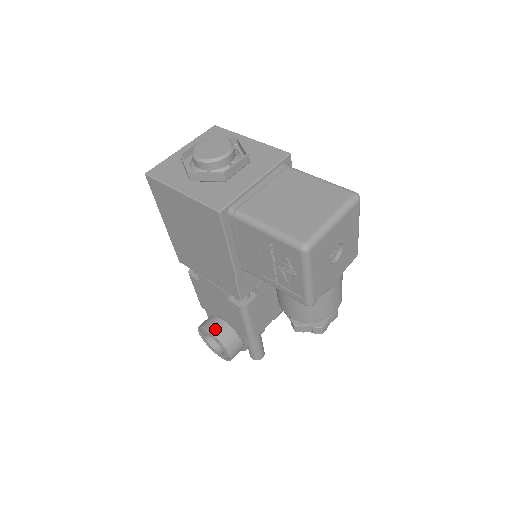
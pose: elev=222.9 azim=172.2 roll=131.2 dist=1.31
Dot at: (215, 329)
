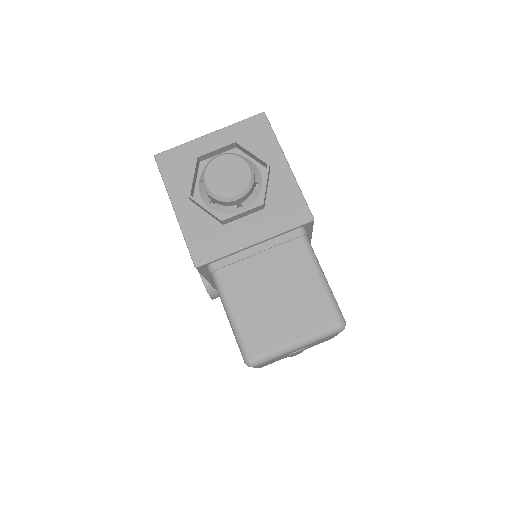
Dot at: occluded
